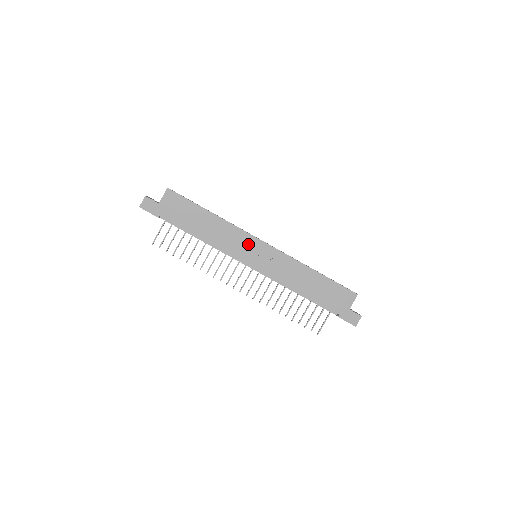
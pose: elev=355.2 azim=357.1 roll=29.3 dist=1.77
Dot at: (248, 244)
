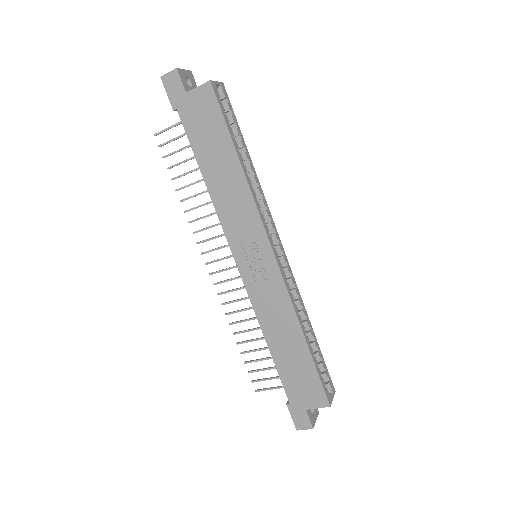
Dot at: (253, 237)
